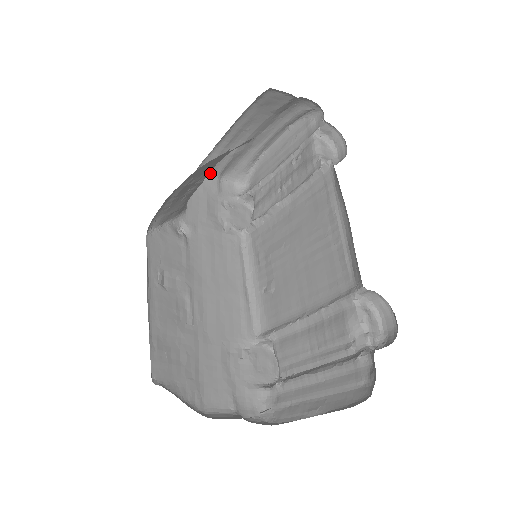
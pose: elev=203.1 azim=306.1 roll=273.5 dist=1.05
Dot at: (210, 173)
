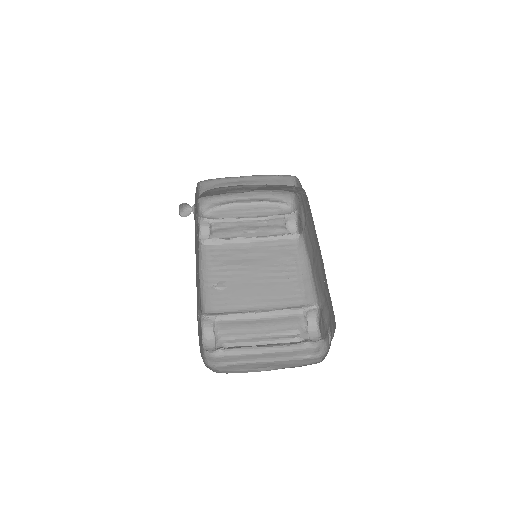
Dot at: (201, 189)
